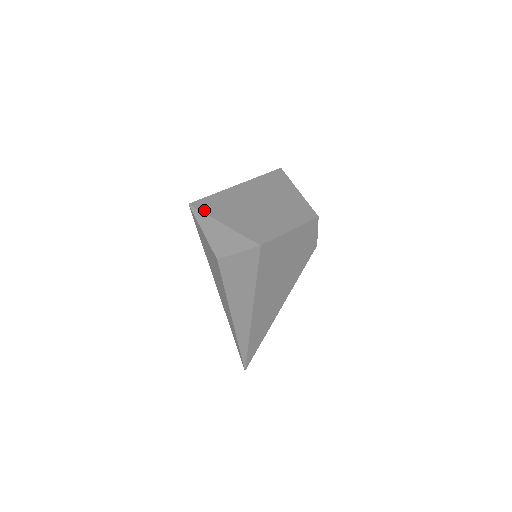
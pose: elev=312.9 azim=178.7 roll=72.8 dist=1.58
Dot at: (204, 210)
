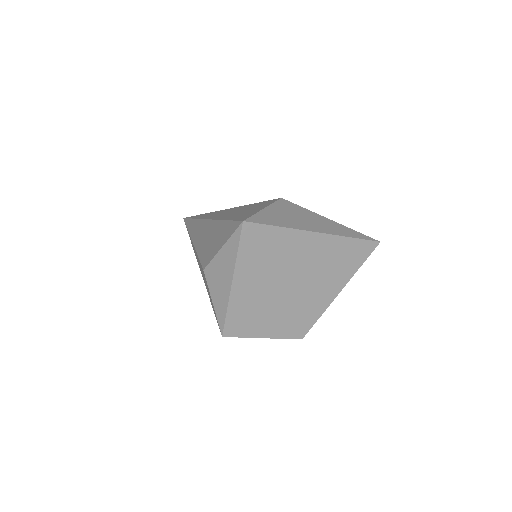
Dot at: (242, 247)
